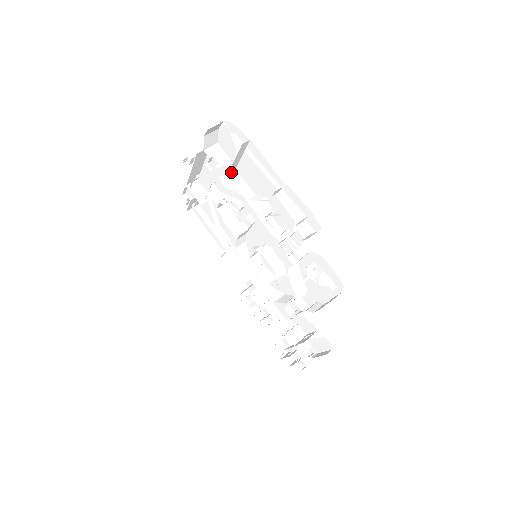
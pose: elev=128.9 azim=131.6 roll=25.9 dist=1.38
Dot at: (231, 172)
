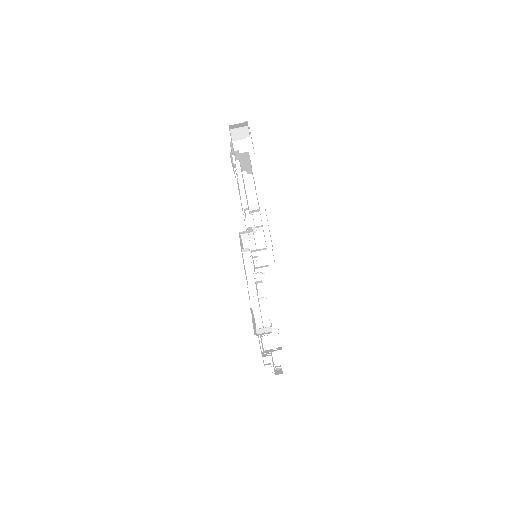
Dot at: (245, 172)
